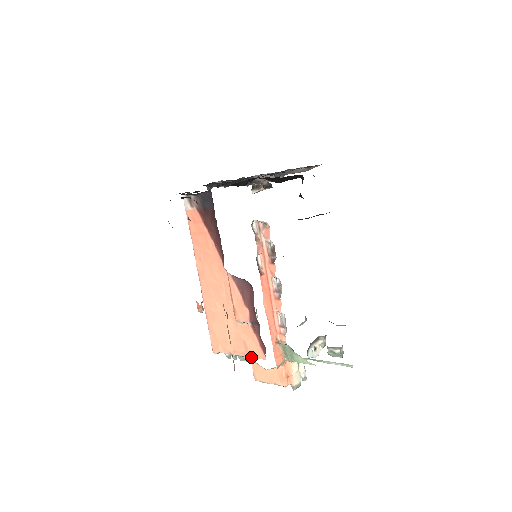
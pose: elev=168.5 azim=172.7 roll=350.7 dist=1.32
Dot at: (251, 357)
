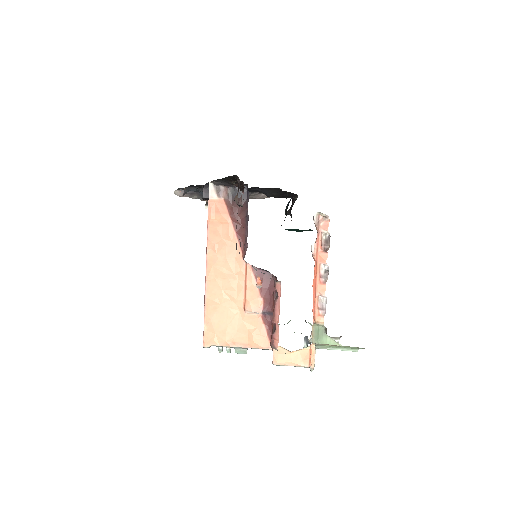
Dot at: (254, 348)
